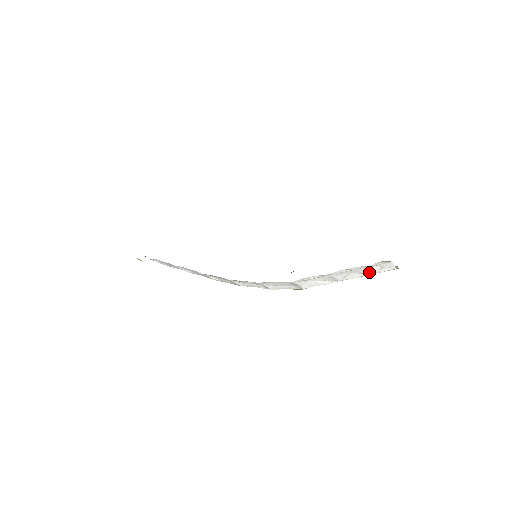
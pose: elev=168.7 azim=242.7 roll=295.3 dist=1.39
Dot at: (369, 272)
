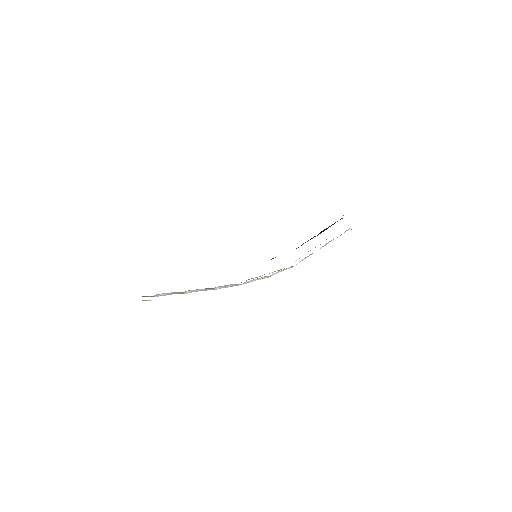
Dot at: occluded
